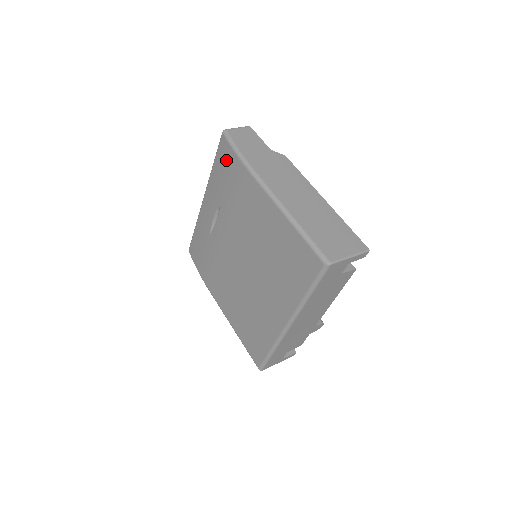
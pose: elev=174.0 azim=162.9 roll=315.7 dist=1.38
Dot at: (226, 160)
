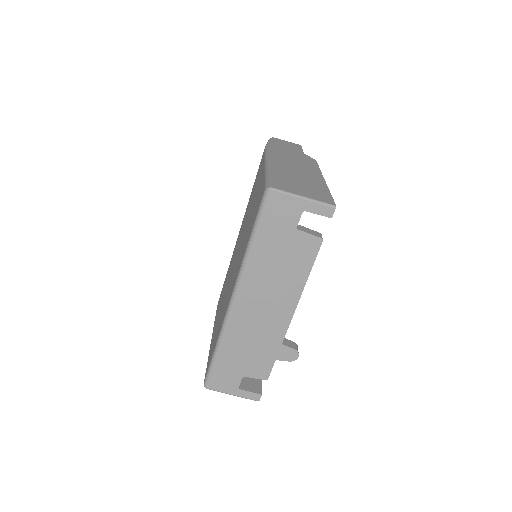
Dot at: occluded
